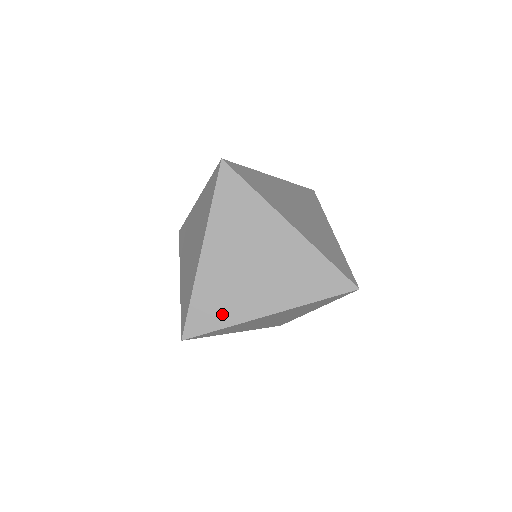
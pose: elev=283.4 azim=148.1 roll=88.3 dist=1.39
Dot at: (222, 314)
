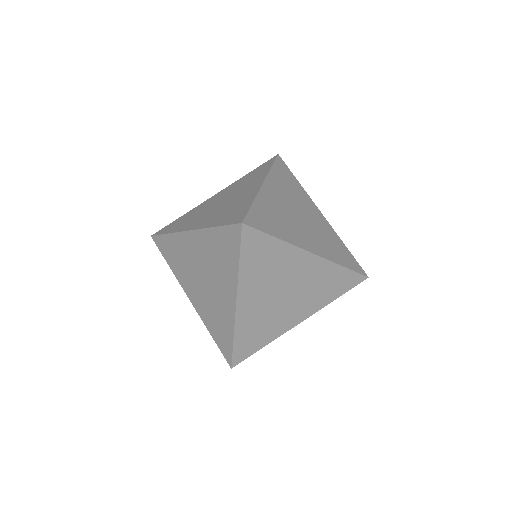
Dot at: (262, 338)
